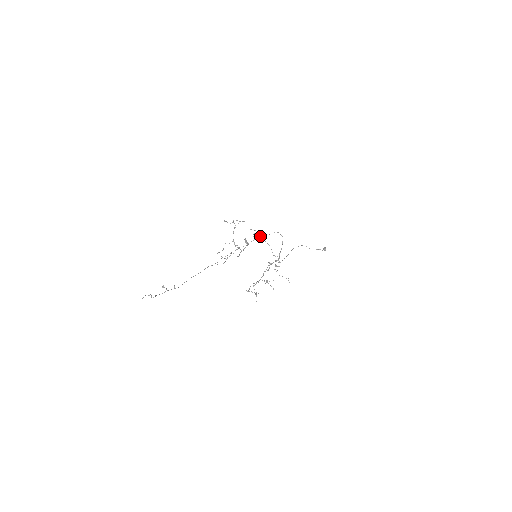
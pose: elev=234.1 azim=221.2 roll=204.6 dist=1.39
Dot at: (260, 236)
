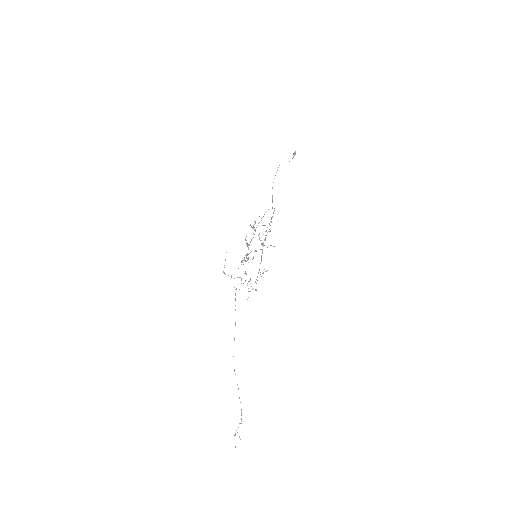
Dot at: (257, 225)
